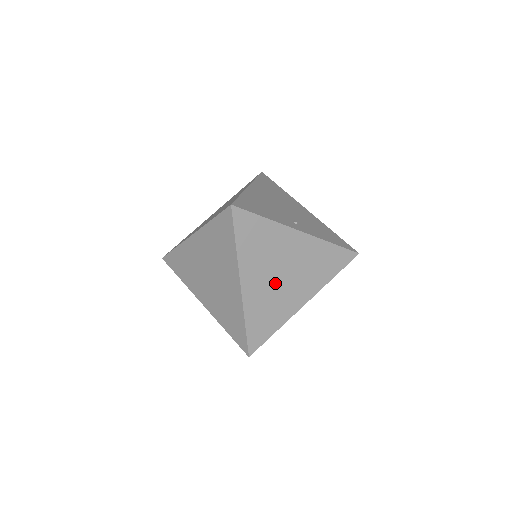
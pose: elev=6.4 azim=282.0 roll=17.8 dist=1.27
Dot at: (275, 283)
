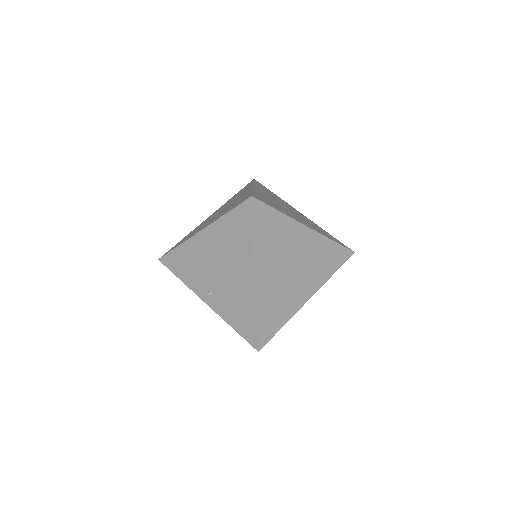
Dot at: (281, 205)
